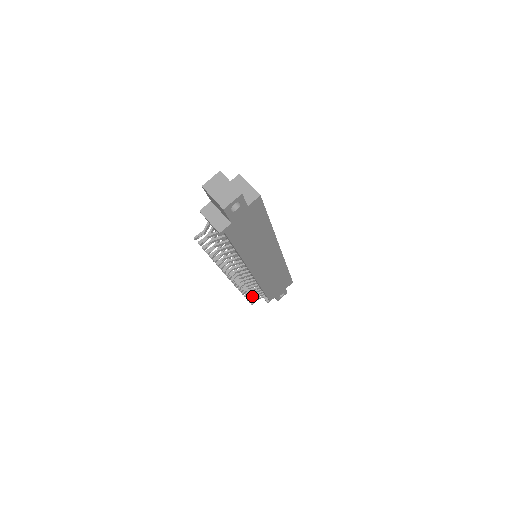
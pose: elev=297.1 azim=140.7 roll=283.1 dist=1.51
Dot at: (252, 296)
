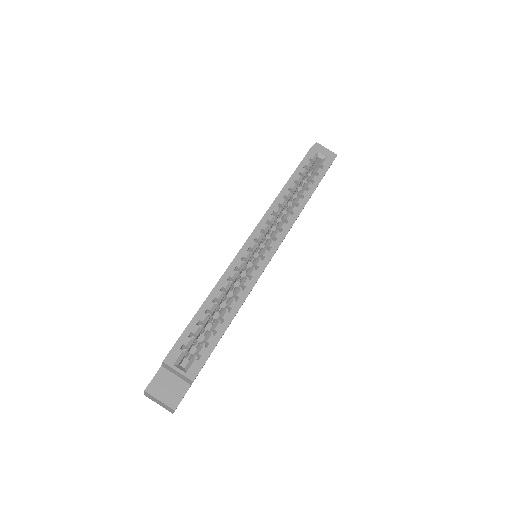
Dot at: occluded
